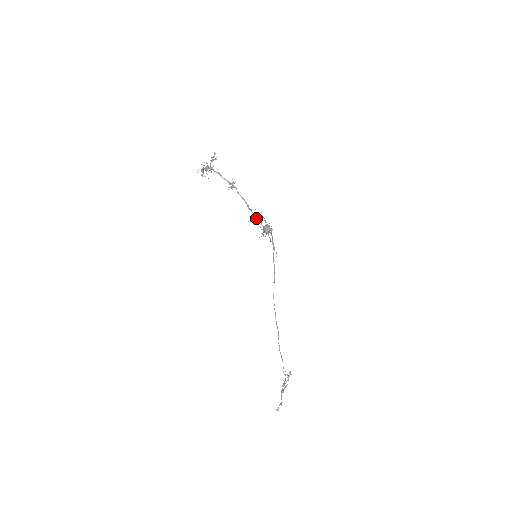
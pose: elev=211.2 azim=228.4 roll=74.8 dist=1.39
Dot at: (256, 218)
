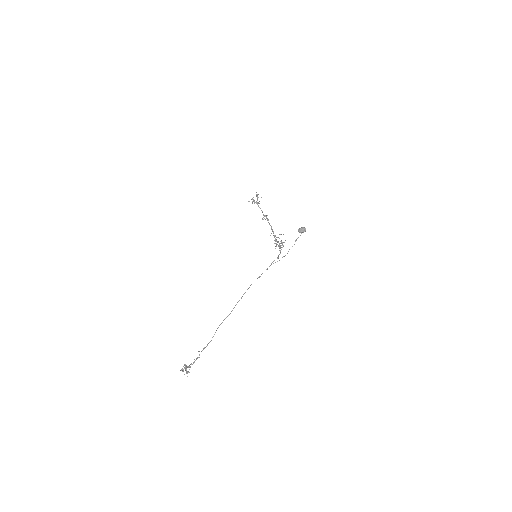
Dot at: (276, 237)
